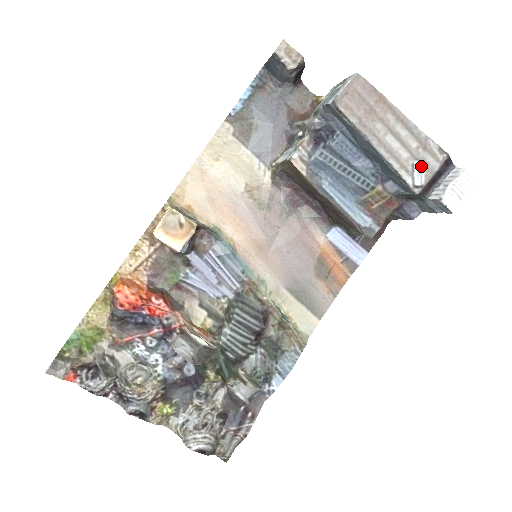
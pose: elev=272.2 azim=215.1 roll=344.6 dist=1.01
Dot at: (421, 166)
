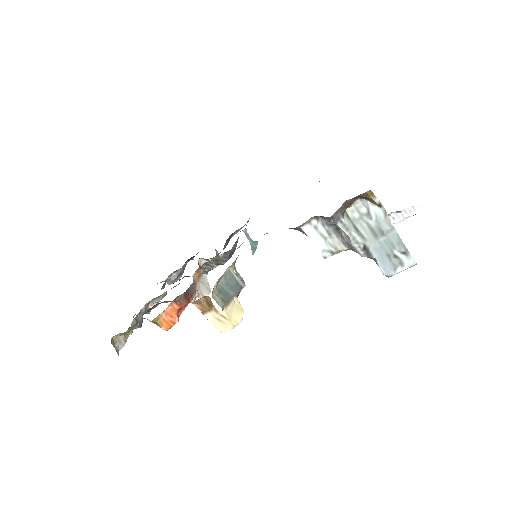
Dot at: occluded
